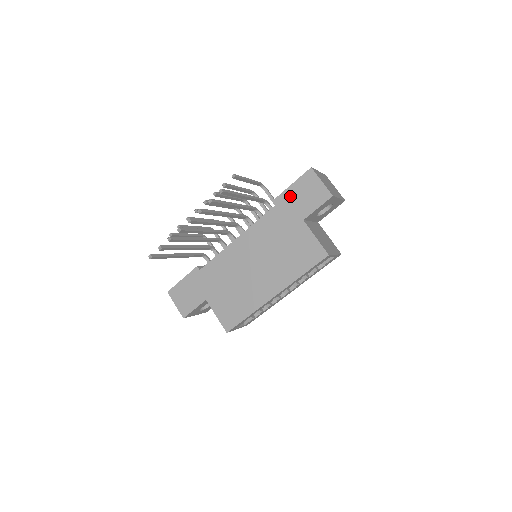
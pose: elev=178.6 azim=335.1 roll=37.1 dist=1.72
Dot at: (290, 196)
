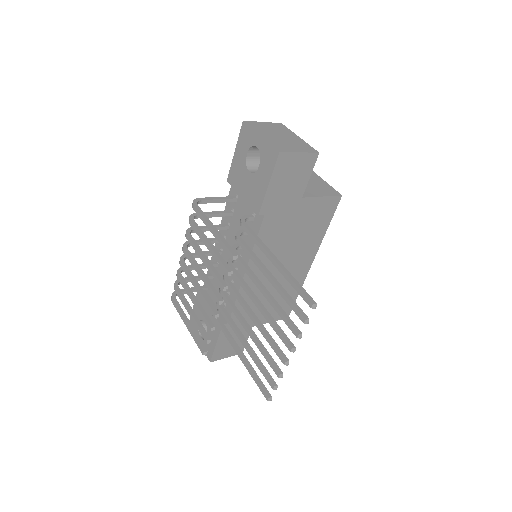
Dot at: (275, 195)
